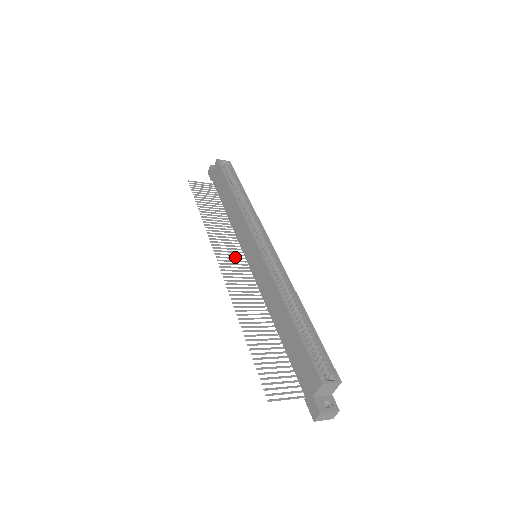
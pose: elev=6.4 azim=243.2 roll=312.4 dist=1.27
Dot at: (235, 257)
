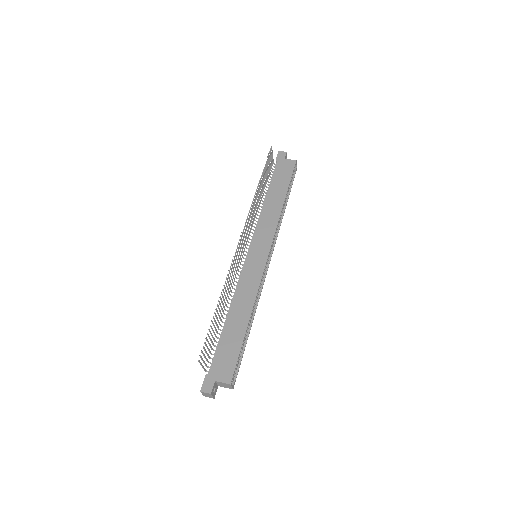
Dot at: occluded
